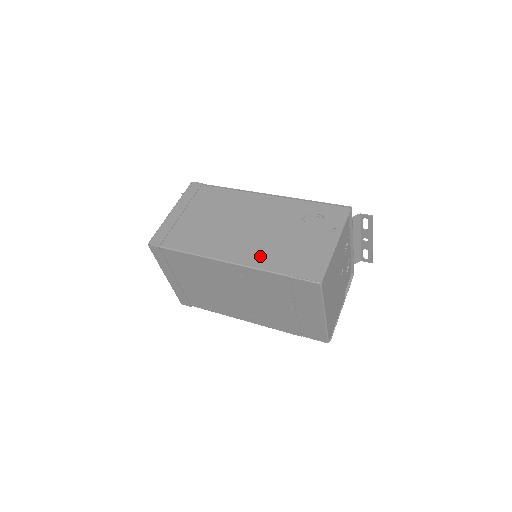
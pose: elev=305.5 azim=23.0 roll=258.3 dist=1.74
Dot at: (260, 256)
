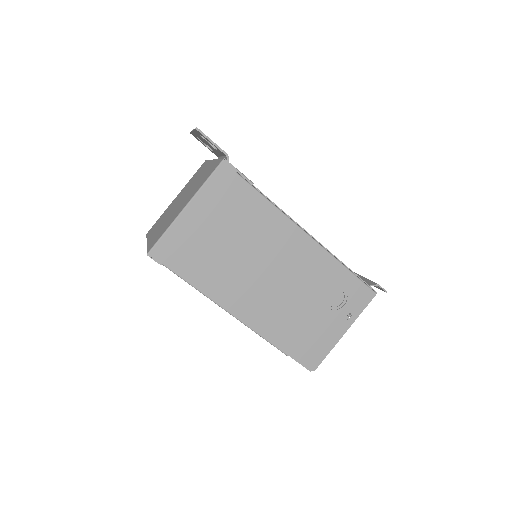
Dot at: (271, 323)
